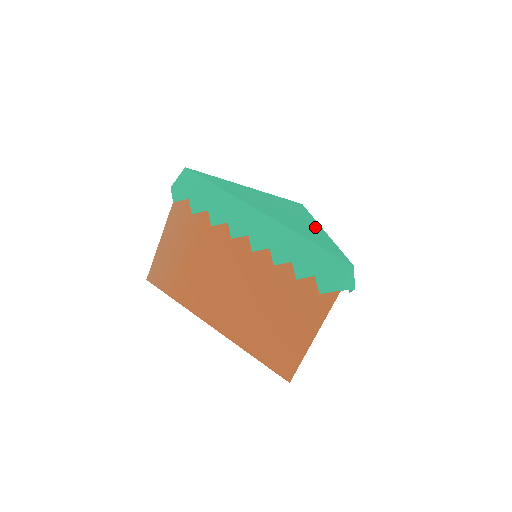
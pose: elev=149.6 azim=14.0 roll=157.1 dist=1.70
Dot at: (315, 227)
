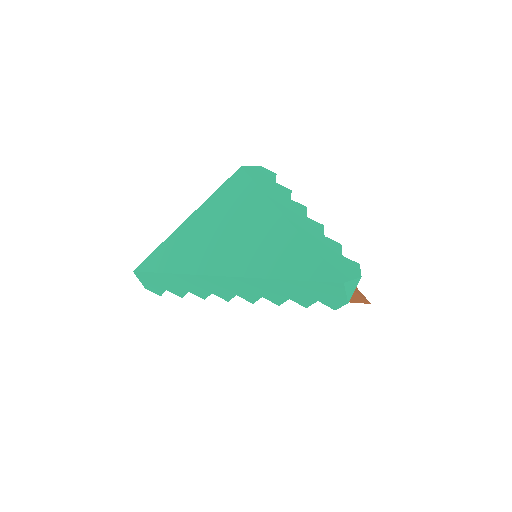
Dot at: (276, 226)
